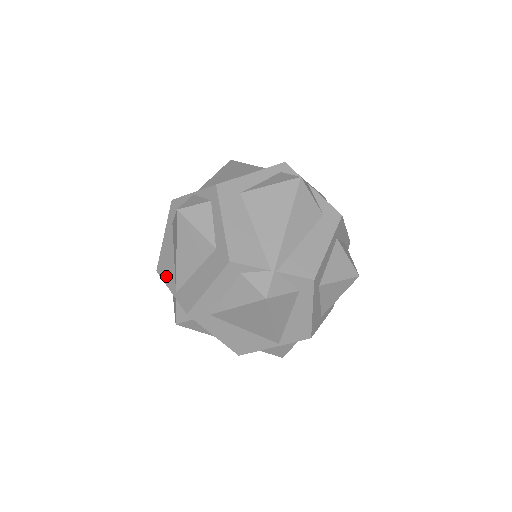
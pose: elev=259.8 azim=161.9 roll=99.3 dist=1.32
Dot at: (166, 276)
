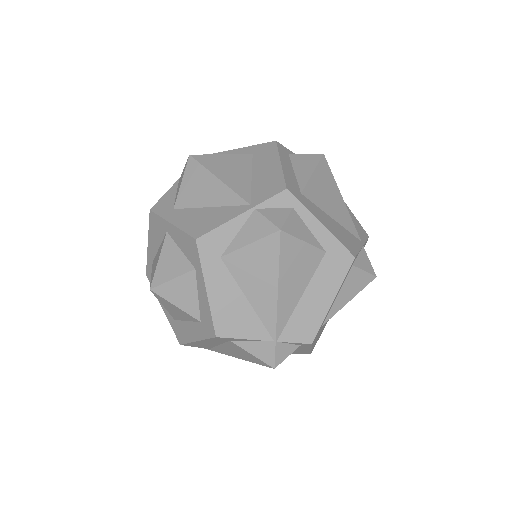
Dot at: (218, 220)
